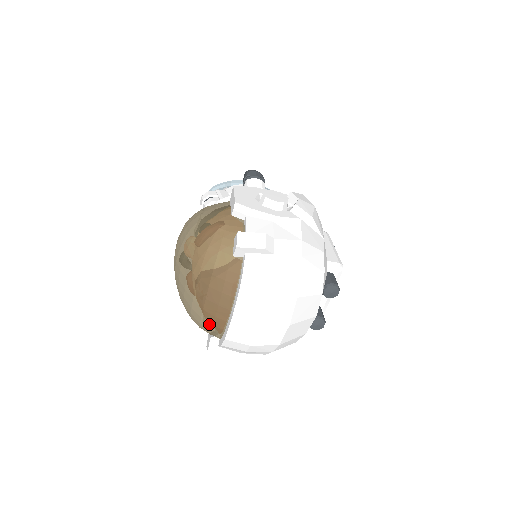
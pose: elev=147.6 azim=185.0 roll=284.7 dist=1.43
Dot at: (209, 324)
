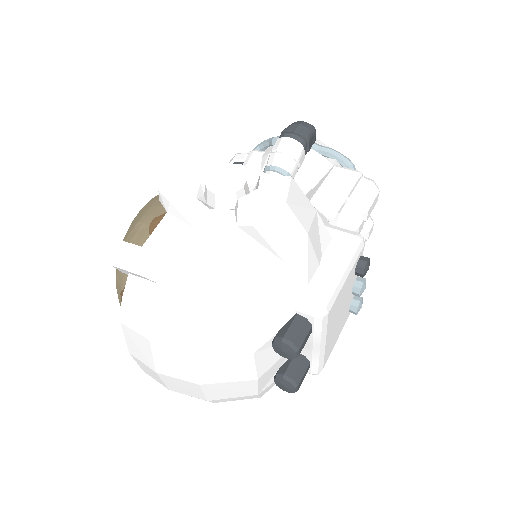
Dot at: occluded
